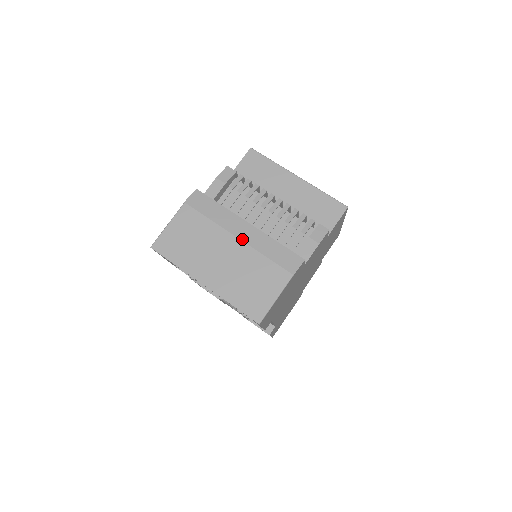
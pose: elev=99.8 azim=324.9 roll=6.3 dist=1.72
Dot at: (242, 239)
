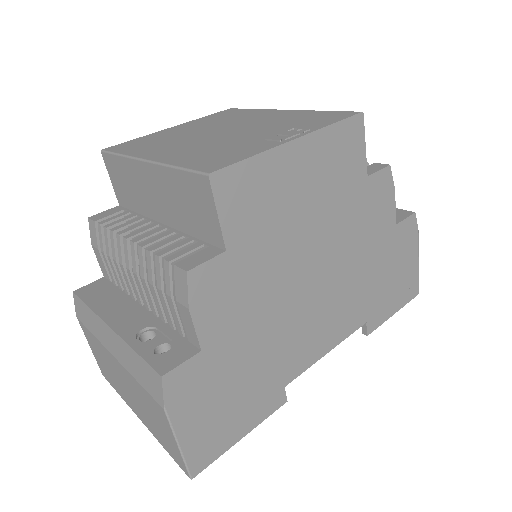
Dot at: (115, 357)
